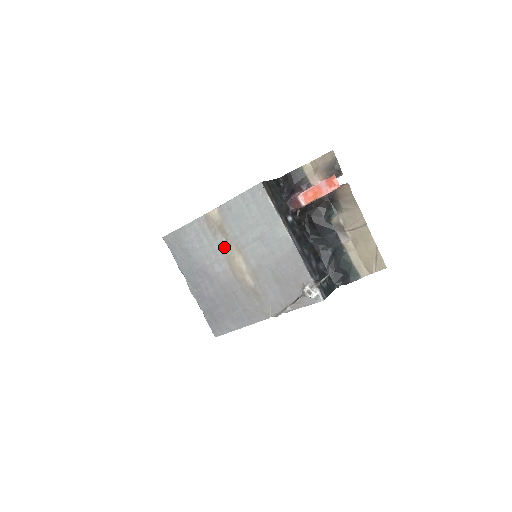
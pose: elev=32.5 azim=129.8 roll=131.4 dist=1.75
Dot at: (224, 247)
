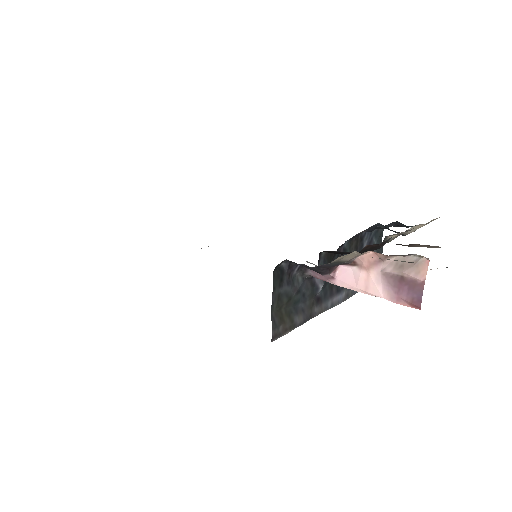
Dot at: occluded
